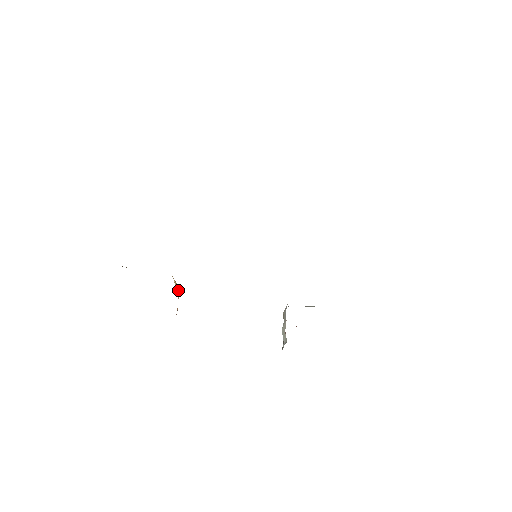
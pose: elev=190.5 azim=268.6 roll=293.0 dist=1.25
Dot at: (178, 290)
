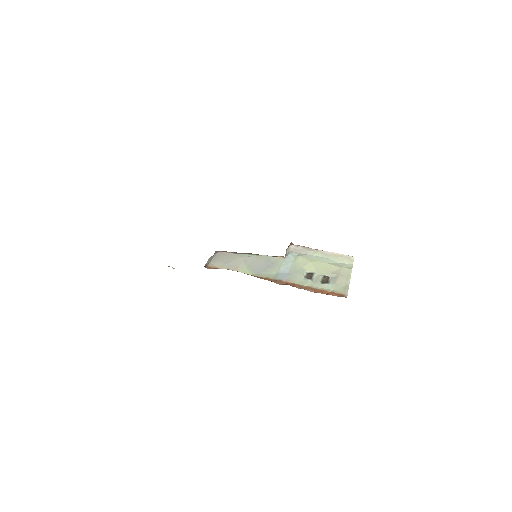
Dot at: occluded
